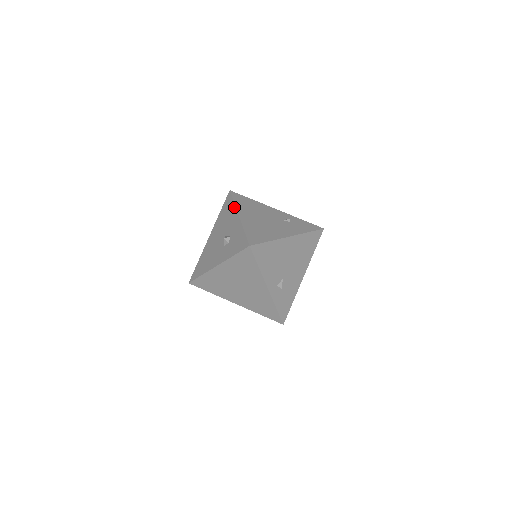
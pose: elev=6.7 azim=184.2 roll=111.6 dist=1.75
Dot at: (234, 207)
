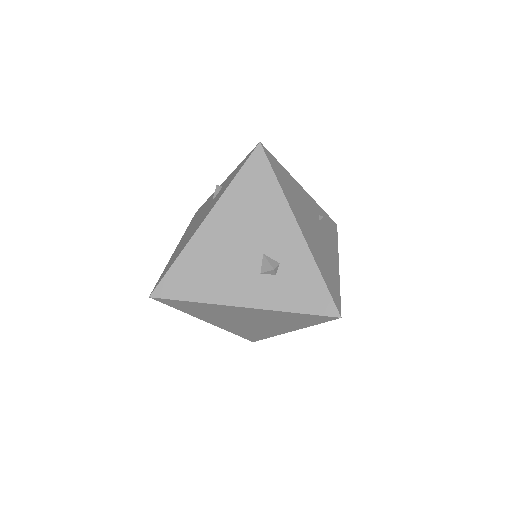
Dot at: (283, 199)
